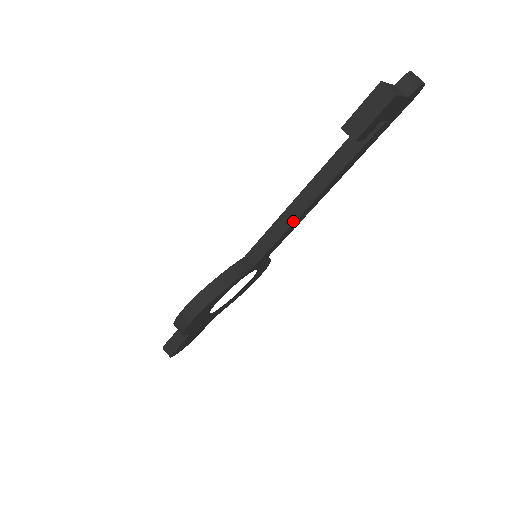
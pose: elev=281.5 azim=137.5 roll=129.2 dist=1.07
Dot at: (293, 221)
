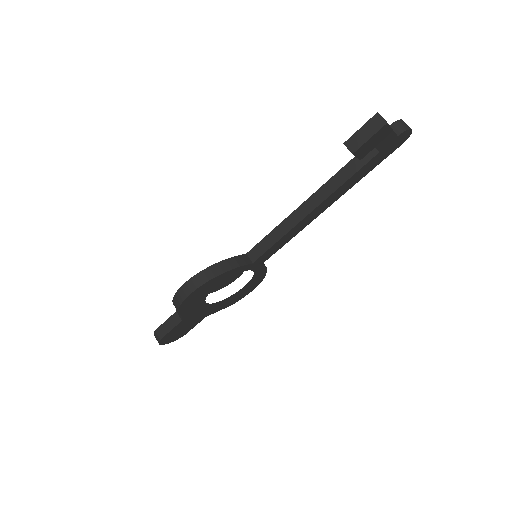
Dot at: (293, 226)
